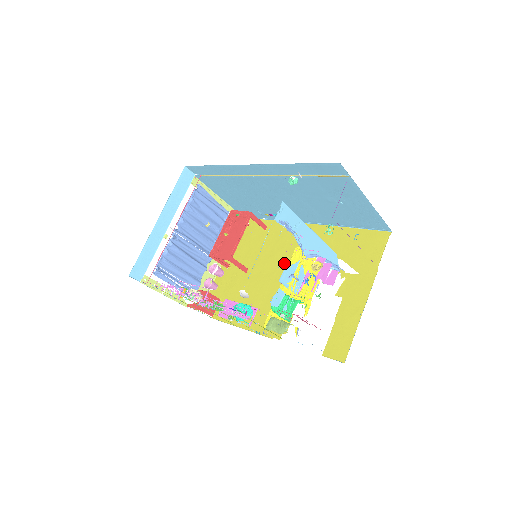
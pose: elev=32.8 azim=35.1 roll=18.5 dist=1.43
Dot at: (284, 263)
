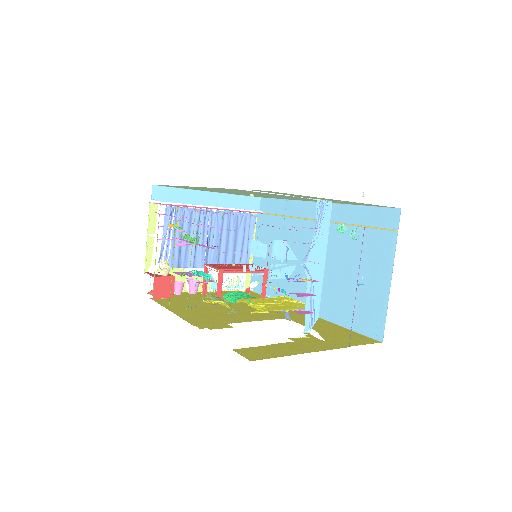
Dot at: occluded
